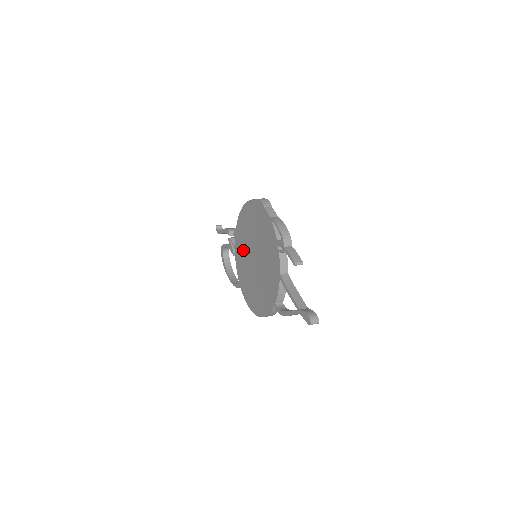
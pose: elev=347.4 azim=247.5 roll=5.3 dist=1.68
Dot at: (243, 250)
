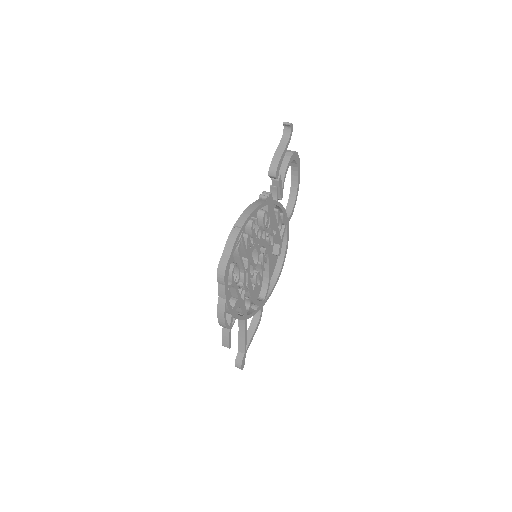
Dot at: occluded
